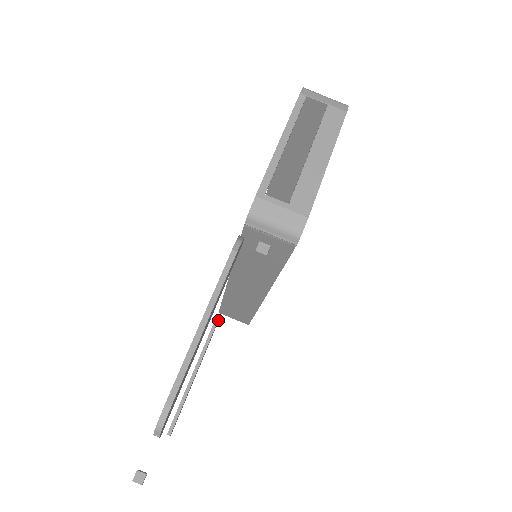
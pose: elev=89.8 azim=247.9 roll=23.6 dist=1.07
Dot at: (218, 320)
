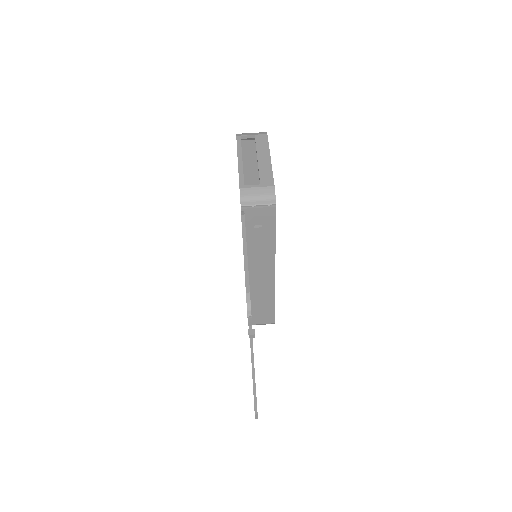
Dot at: occluded
